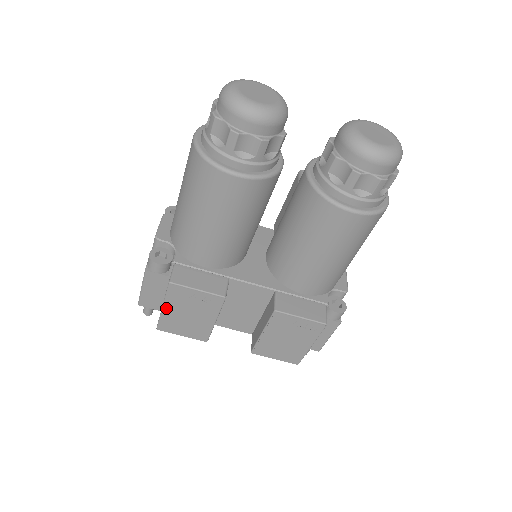
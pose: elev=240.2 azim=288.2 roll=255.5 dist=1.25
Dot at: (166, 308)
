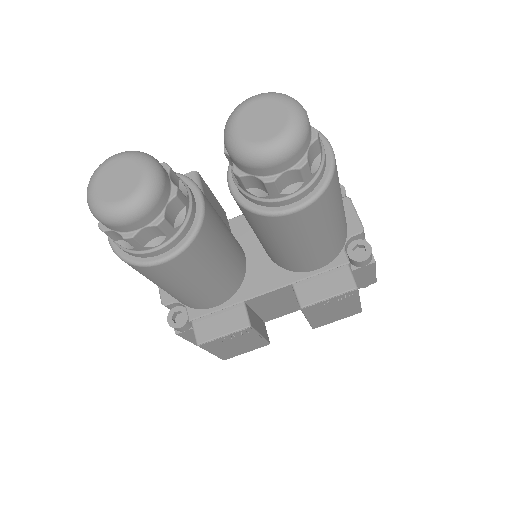
Dot at: (214, 352)
